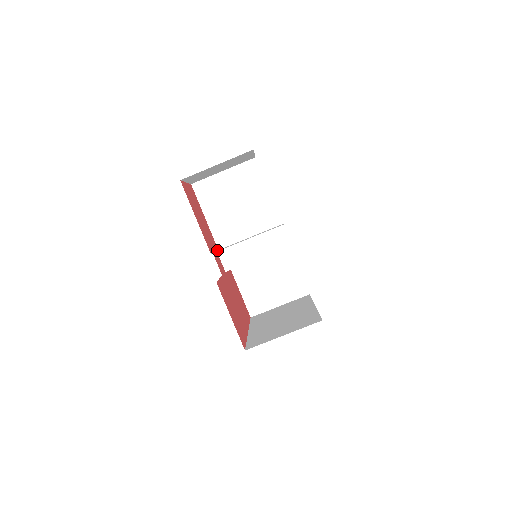
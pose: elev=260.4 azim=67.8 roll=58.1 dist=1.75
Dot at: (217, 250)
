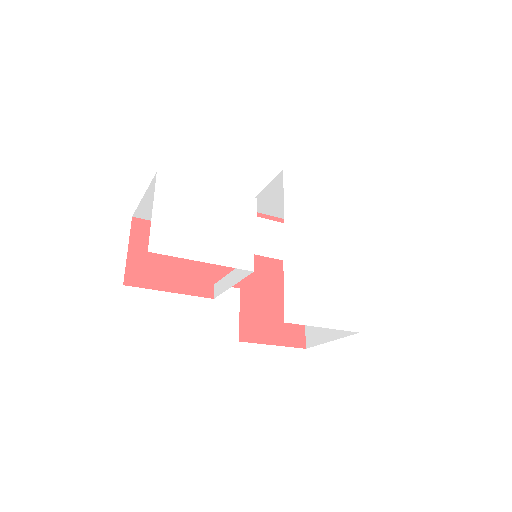
Dot at: occluded
